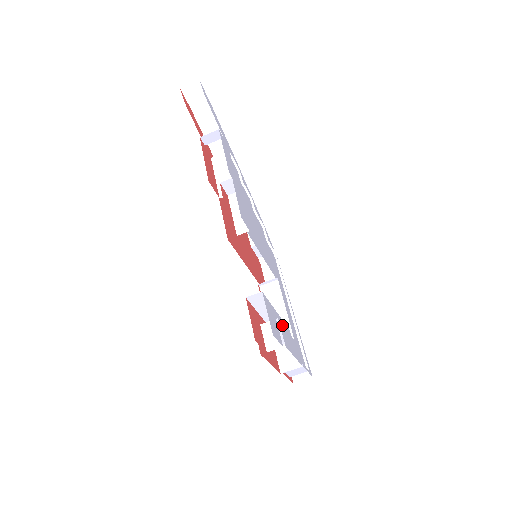
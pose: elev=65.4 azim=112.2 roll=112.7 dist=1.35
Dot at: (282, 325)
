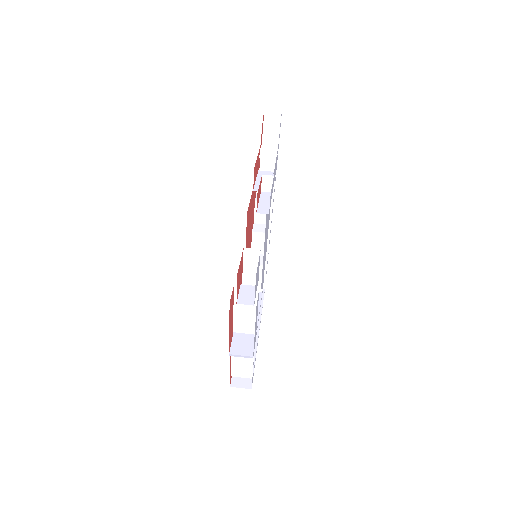
Dot at: (258, 298)
